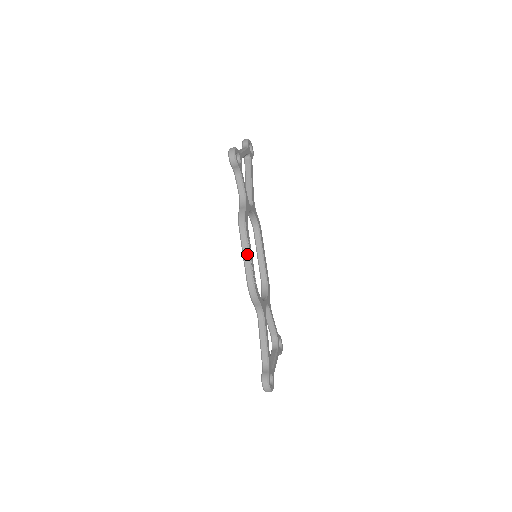
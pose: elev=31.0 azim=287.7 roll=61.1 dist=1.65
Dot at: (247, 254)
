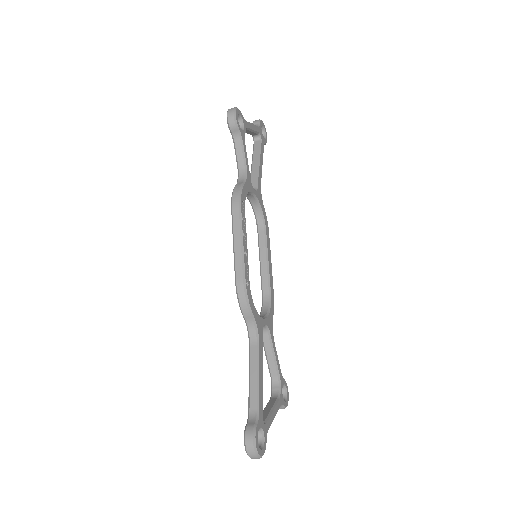
Dot at: (239, 241)
